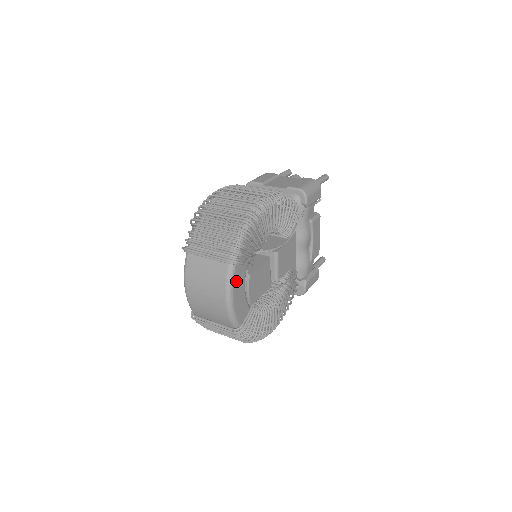
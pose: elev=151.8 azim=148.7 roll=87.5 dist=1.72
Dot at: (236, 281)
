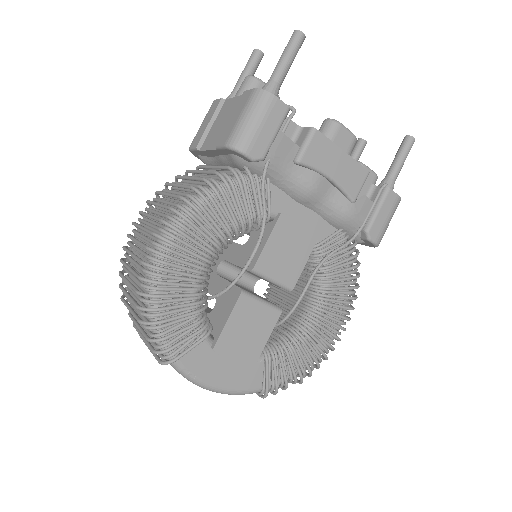
Dot at: (198, 369)
